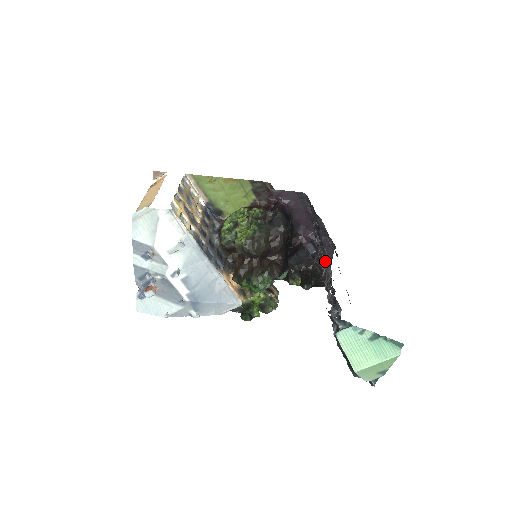
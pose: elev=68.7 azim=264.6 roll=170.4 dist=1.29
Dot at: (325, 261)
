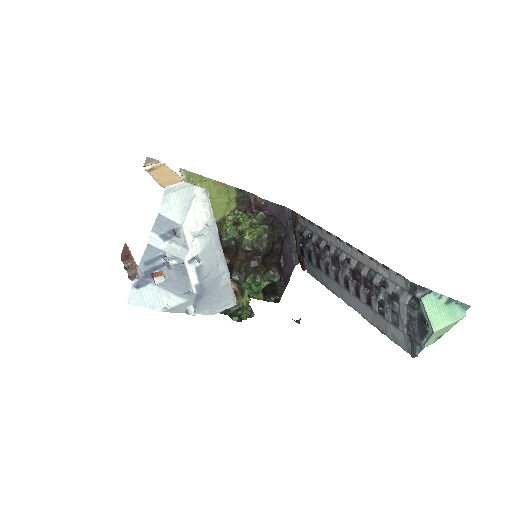
Dot at: (348, 257)
